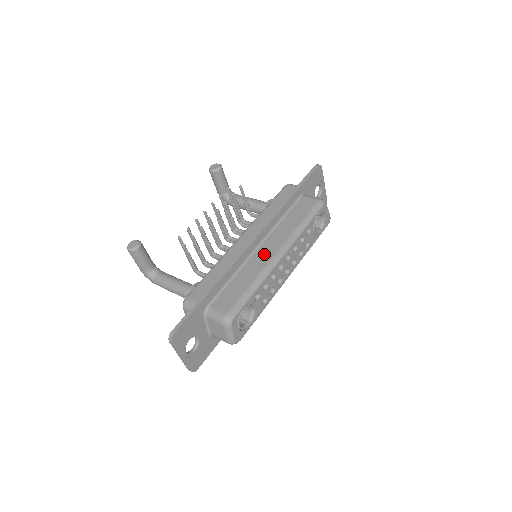
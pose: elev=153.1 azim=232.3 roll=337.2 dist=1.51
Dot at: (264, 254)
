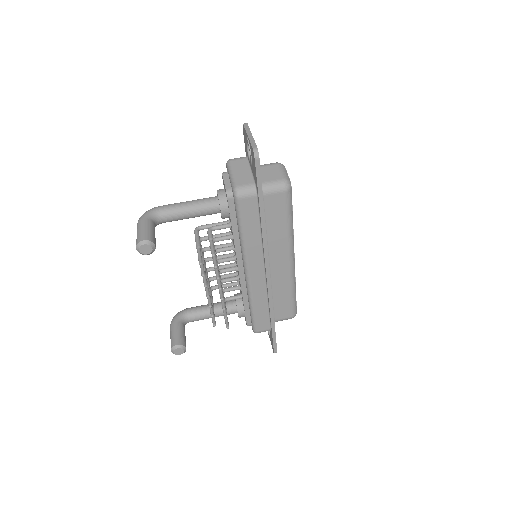
Dot at: (280, 269)
